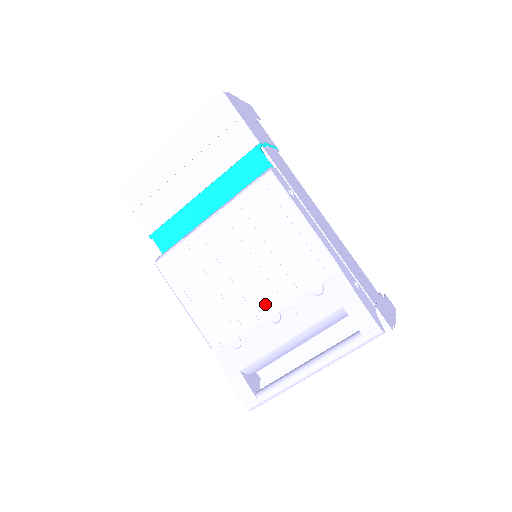
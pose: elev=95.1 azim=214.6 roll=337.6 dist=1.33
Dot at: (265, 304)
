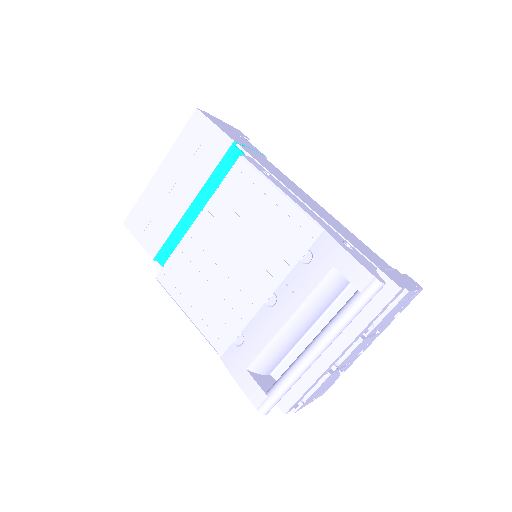
Dot at: (259, 289)
